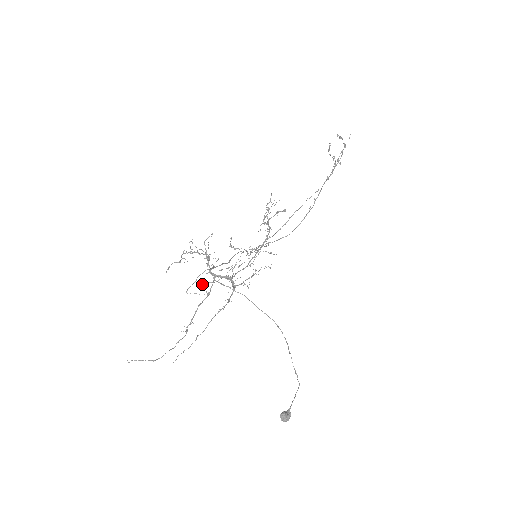
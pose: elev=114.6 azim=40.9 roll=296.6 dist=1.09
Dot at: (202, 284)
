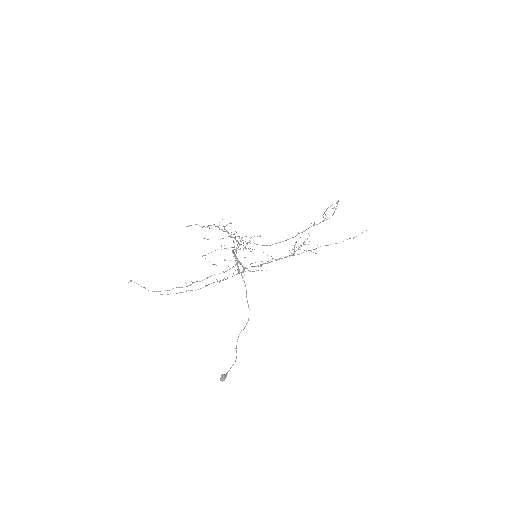
Dot at: occluded
